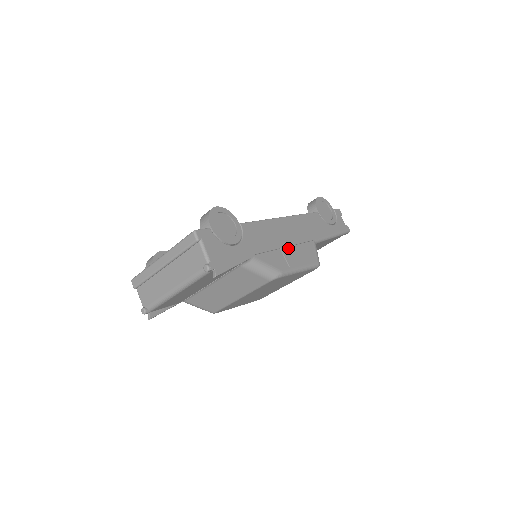
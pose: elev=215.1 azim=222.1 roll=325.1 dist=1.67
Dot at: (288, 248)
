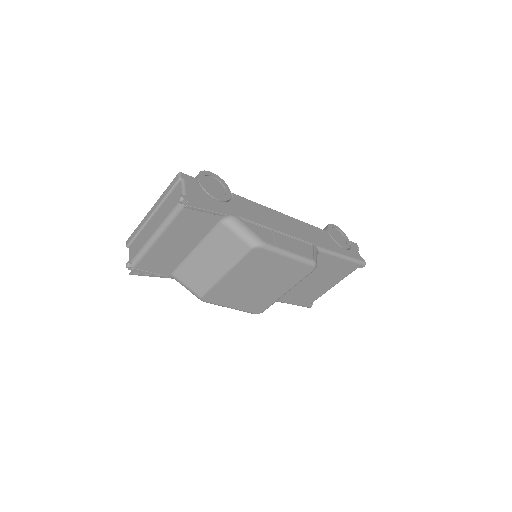
Dot at: (281, 234)
